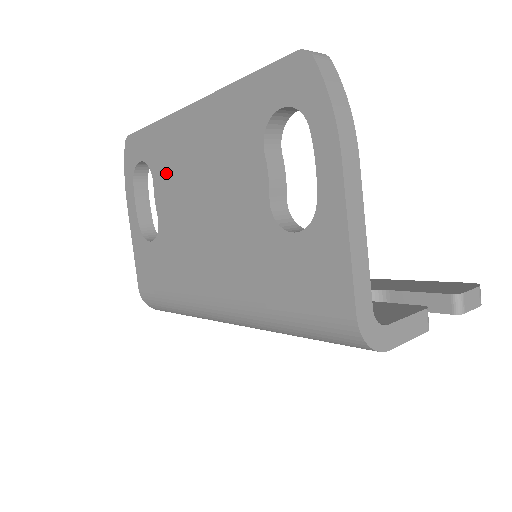
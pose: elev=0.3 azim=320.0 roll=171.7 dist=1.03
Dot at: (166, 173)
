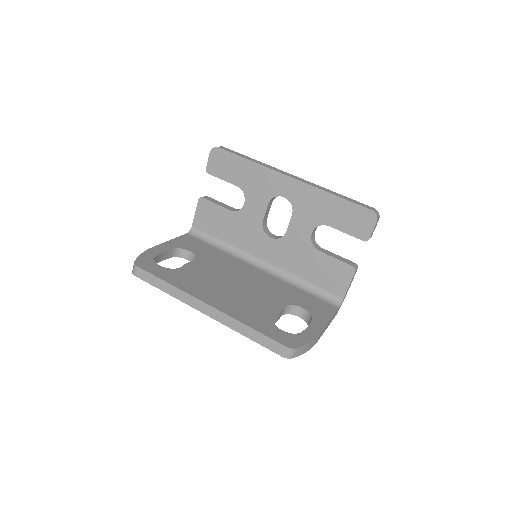
Dot at: occluded
